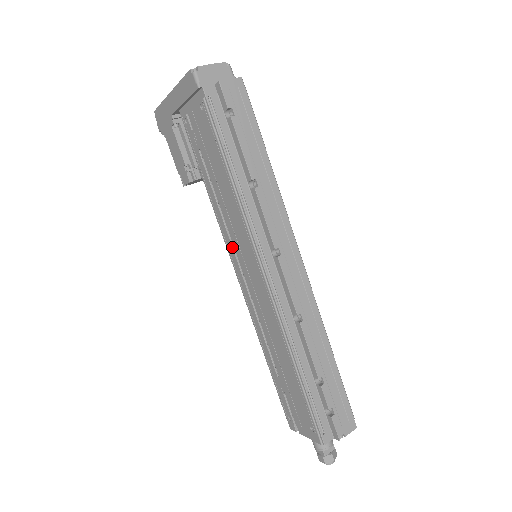
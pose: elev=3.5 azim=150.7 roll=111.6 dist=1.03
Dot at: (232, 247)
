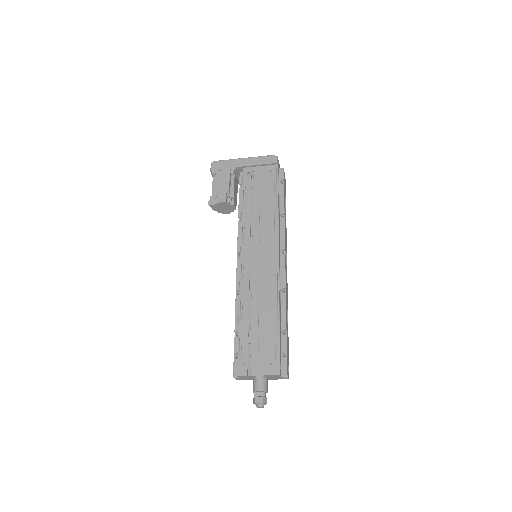
Dot at: (250, 242)
